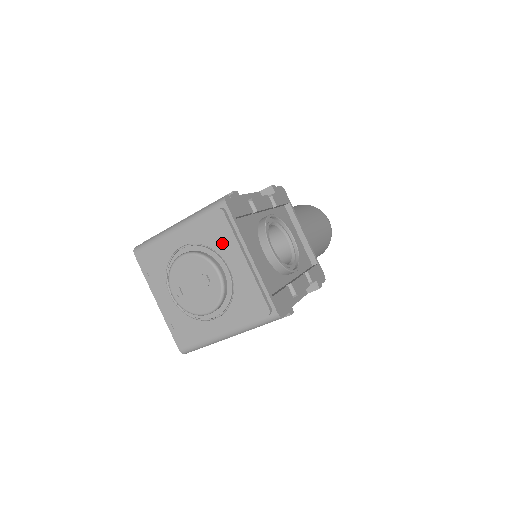
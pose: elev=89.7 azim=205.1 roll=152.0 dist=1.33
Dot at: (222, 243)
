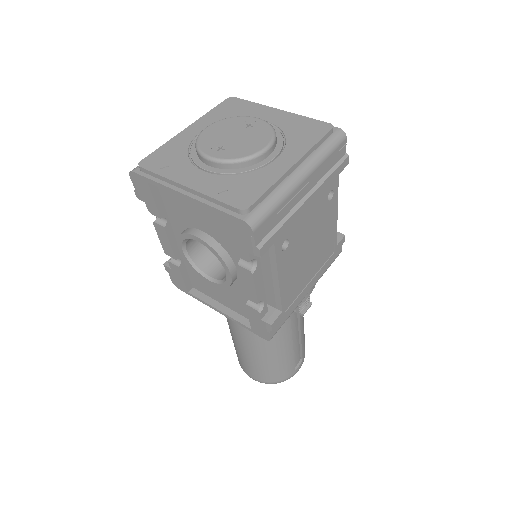
Dot at: (246, 111)
